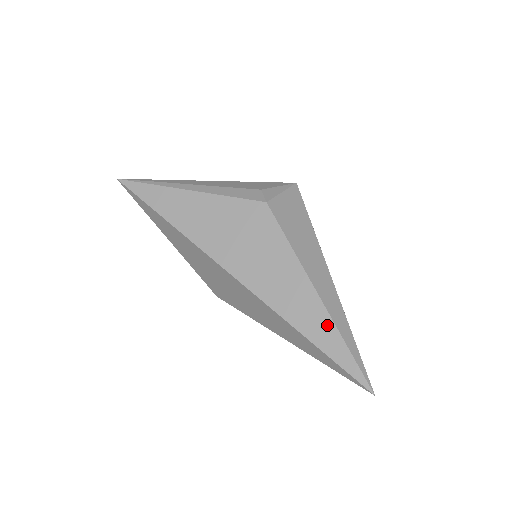
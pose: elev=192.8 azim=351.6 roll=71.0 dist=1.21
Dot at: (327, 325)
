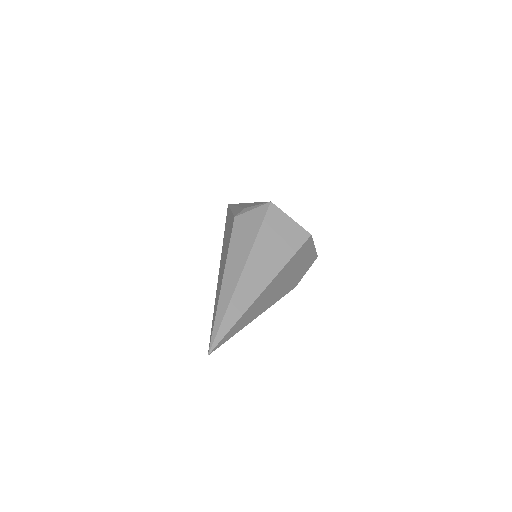
Dot at: (217, 303)
